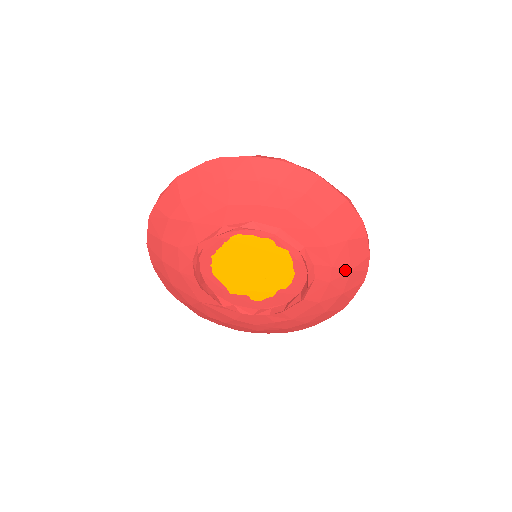
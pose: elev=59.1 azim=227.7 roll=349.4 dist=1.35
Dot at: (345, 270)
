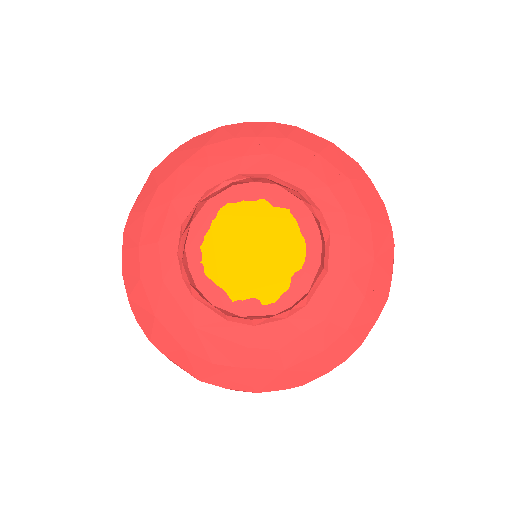
Dot at: (362, 219)
